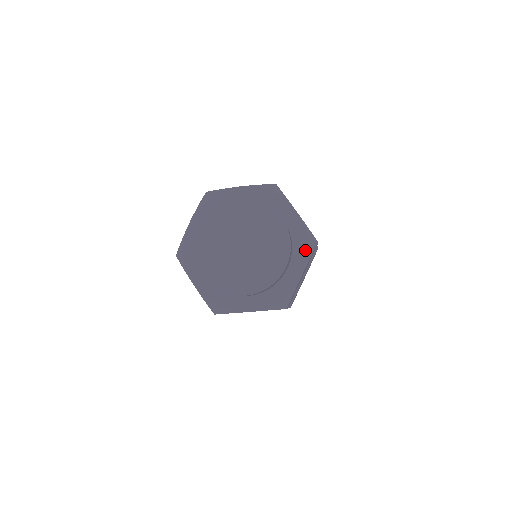
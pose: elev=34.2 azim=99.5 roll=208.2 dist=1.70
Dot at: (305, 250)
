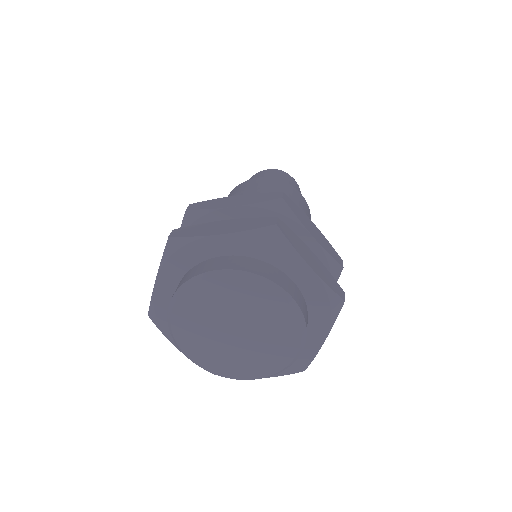
Dot at: (327, 316)
